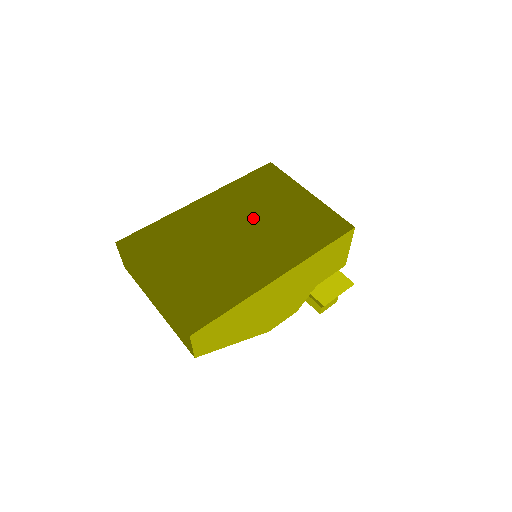
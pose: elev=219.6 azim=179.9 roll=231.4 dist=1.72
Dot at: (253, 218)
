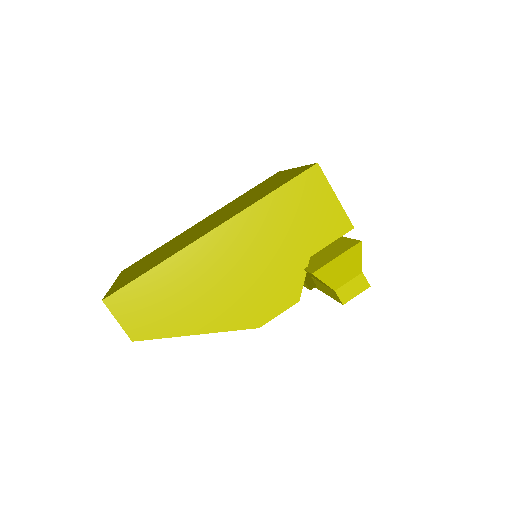
Dot at: (229, 208)
